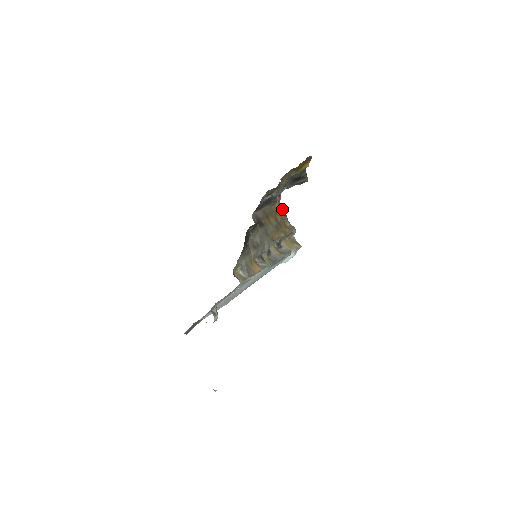
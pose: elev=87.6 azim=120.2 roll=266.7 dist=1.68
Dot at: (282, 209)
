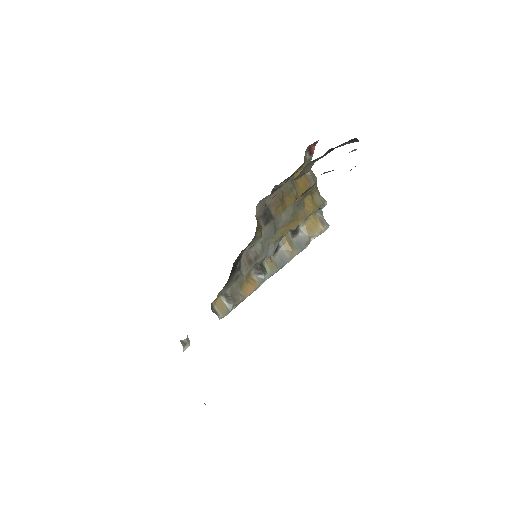
Dot at: (312, 171)
